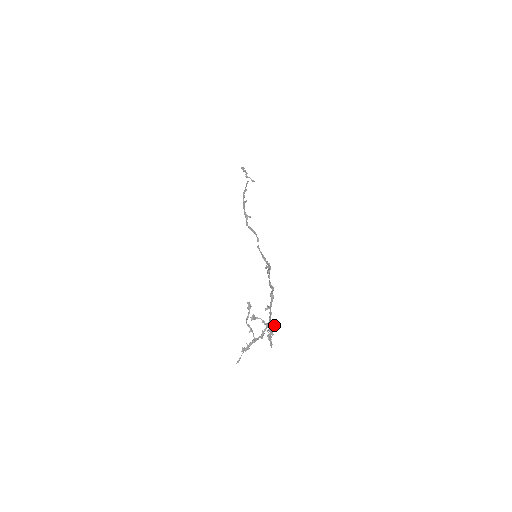
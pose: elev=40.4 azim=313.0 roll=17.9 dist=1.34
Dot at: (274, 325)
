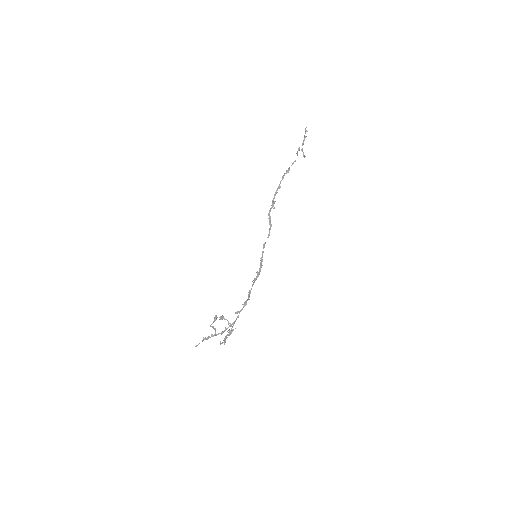
Dot at: (235, 328)
